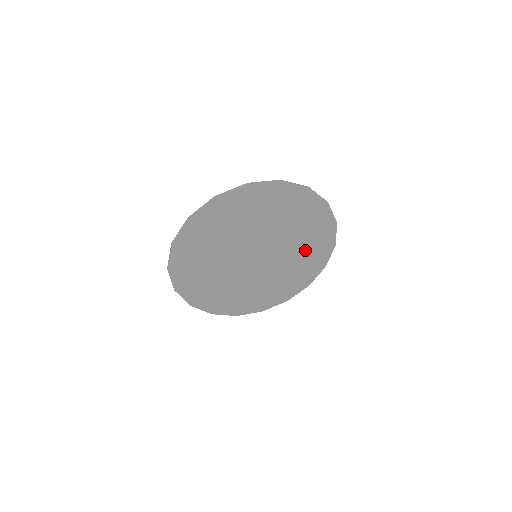
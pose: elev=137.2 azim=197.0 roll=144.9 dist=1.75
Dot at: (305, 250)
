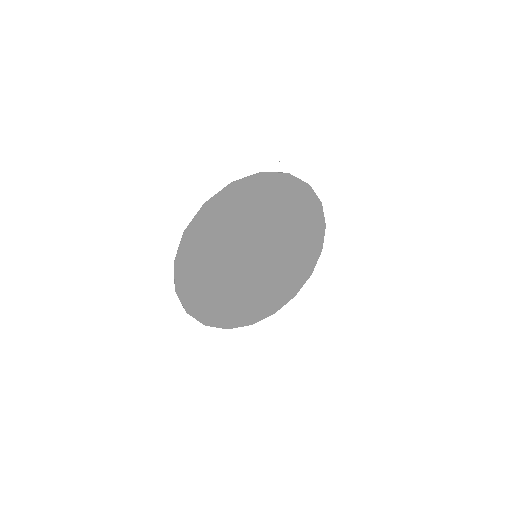
Dot at: (297, 224)
